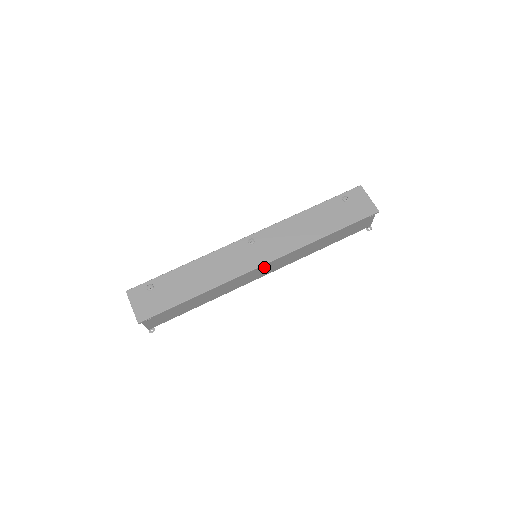
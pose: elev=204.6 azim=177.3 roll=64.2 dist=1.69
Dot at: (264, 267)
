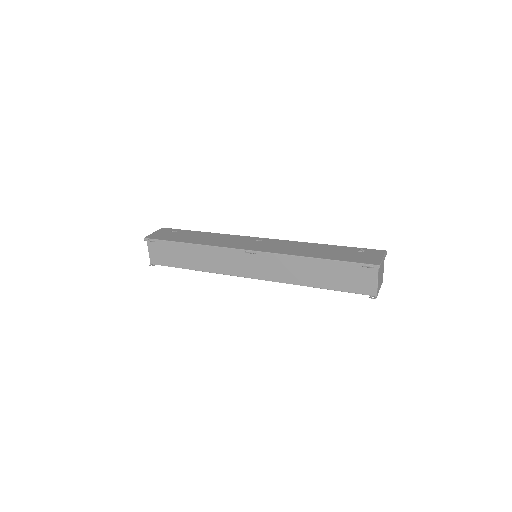
Dot at: (251, 260)
